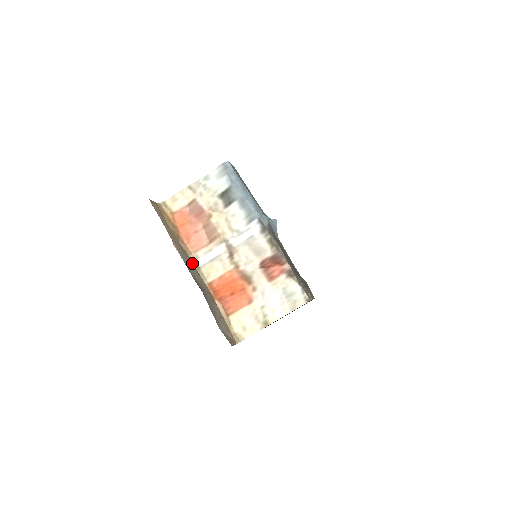
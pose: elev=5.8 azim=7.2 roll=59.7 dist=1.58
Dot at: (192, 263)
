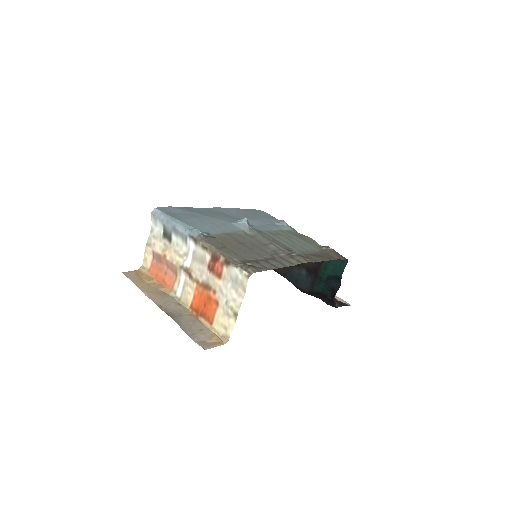
Dot at: (172, 299)
